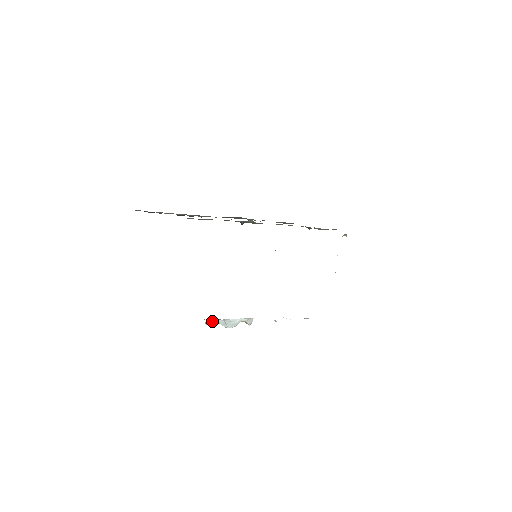
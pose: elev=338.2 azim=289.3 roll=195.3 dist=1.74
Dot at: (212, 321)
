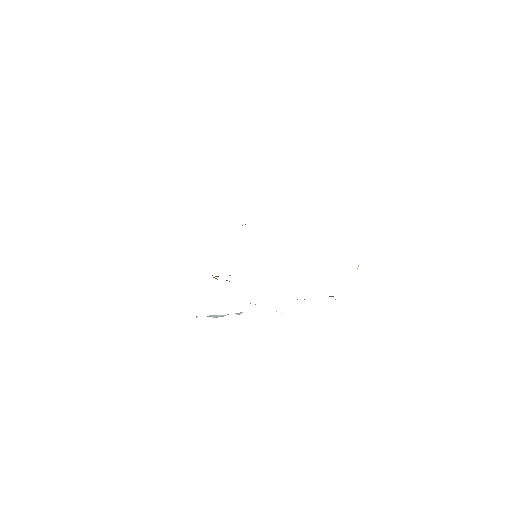
Dot at: (197, 316)
